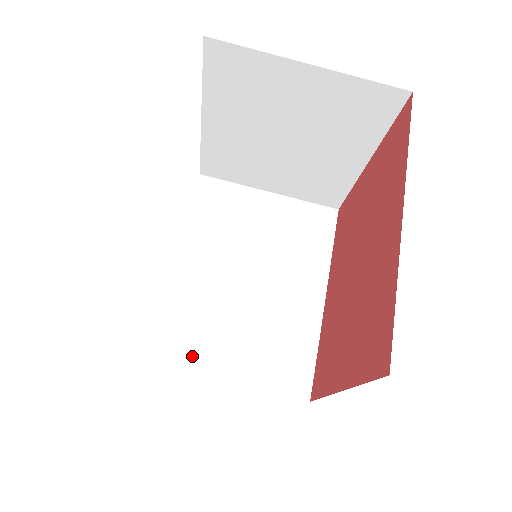
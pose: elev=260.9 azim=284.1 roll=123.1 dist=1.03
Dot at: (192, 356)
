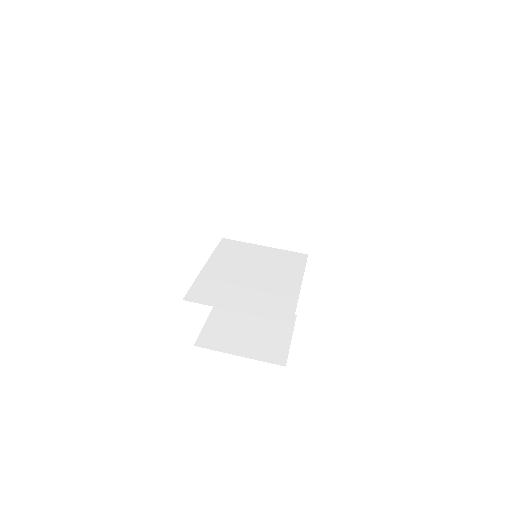
Dot at: (215, 300)
